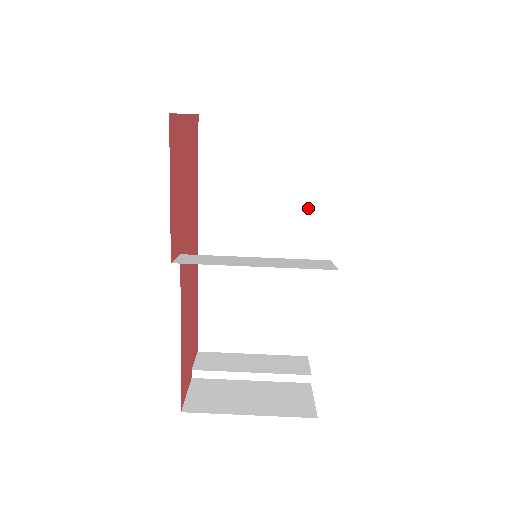
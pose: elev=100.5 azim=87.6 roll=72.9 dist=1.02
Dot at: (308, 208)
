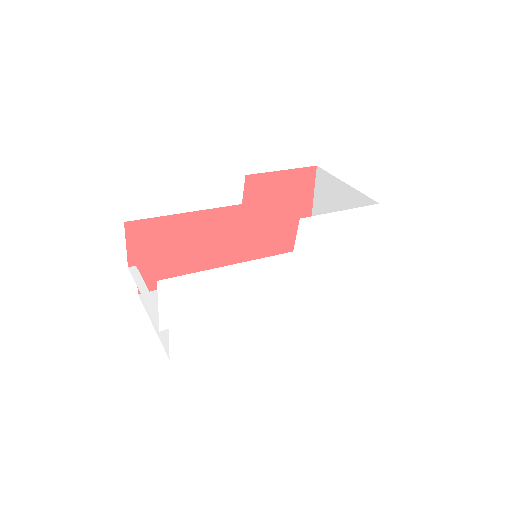
Dot at: occluded
